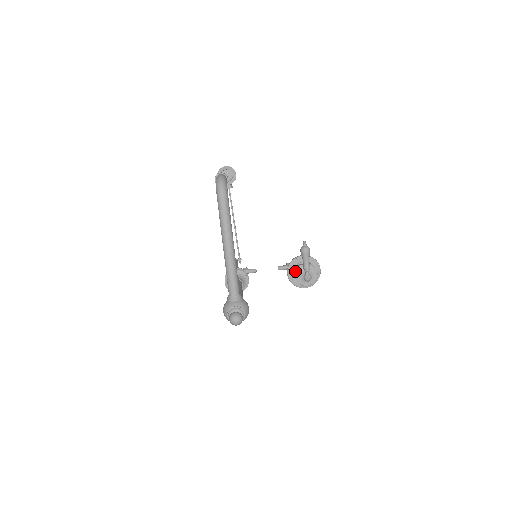
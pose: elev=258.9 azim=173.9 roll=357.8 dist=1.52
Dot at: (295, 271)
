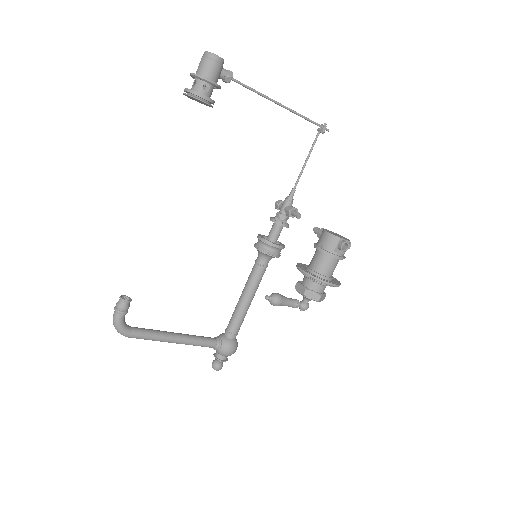
Dot at: occluded
